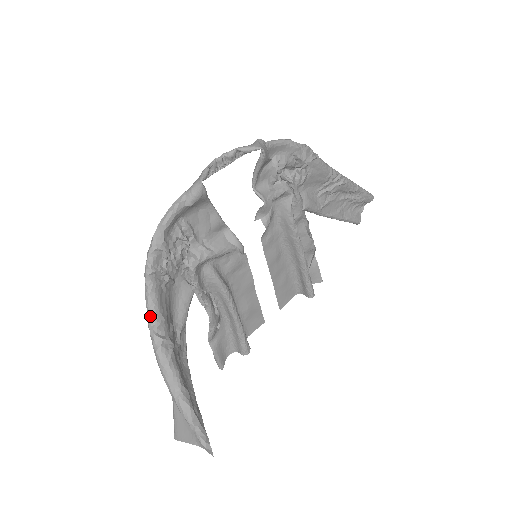
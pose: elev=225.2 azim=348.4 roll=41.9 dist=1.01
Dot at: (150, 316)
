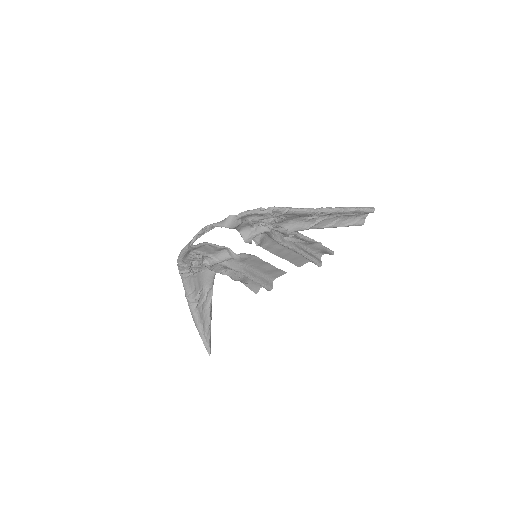
Dot at: occluded
